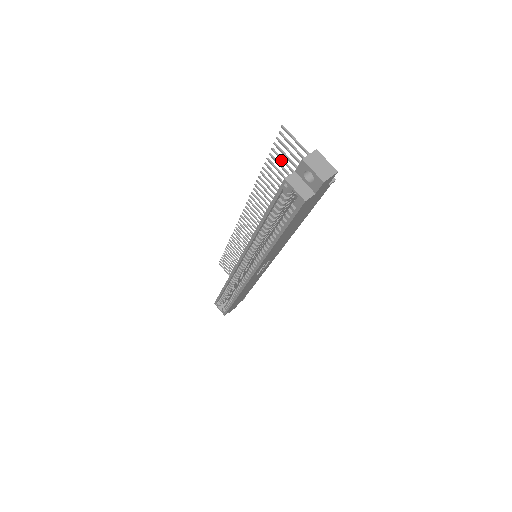
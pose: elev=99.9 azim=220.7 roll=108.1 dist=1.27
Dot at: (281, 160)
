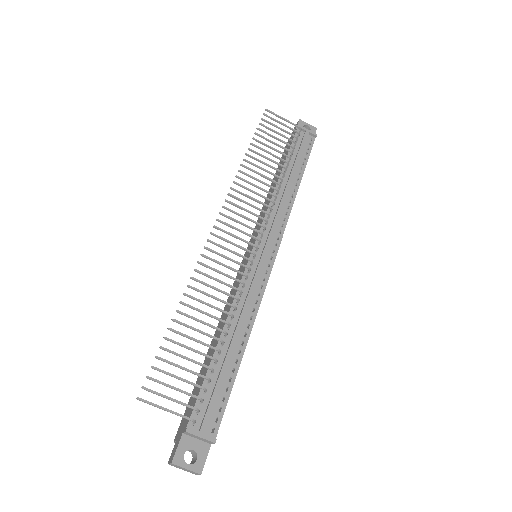
Dot at: (173, 364)
